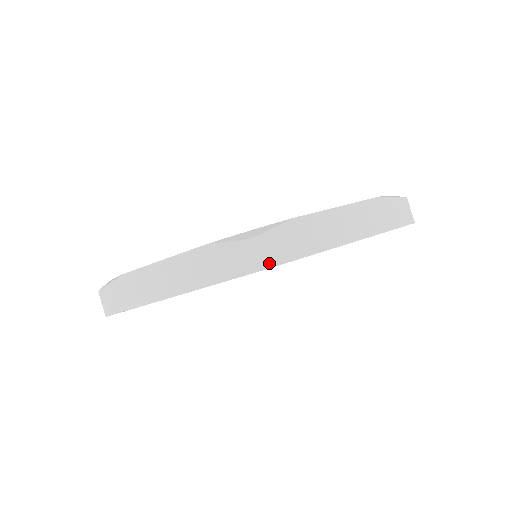
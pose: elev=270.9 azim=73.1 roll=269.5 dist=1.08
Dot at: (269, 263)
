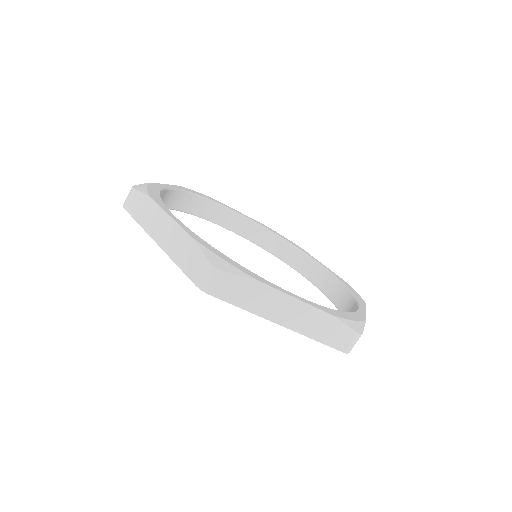
Dot at: (211, 291)
